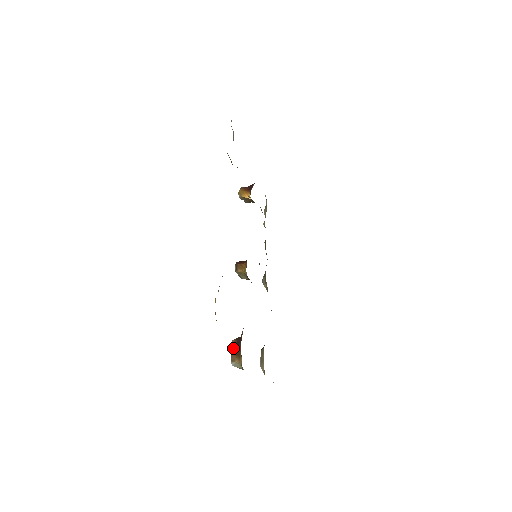
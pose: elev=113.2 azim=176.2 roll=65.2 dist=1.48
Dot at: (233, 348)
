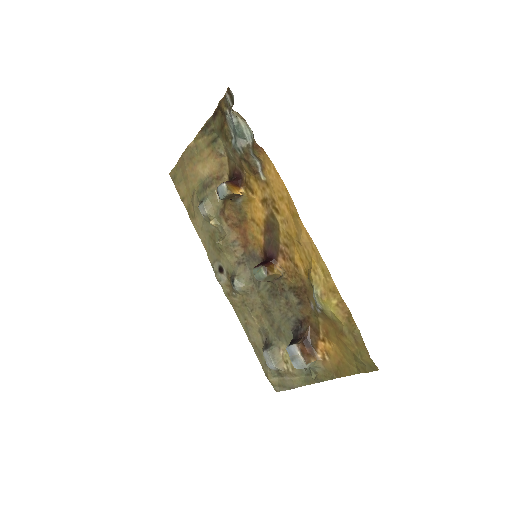
Dot at: (303, 351)
